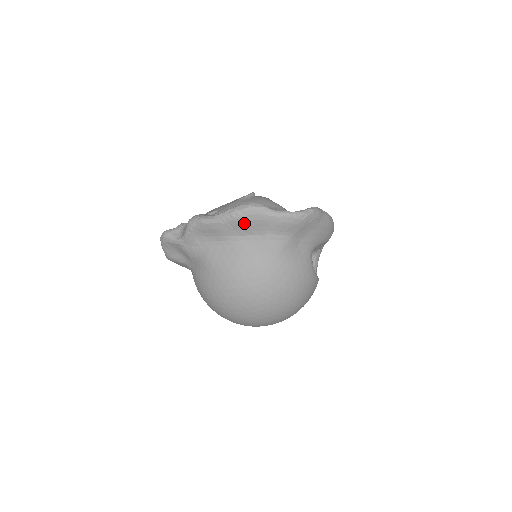
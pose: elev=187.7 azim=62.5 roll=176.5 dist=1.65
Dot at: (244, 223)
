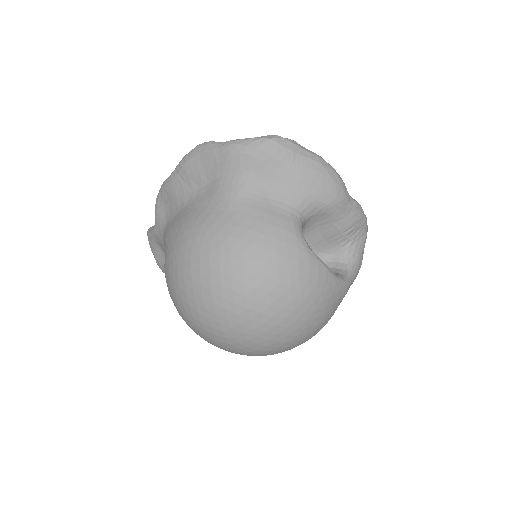
Dot at: (192, 169)
